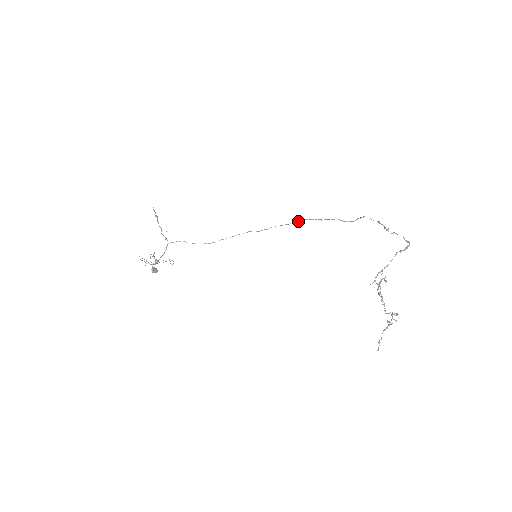
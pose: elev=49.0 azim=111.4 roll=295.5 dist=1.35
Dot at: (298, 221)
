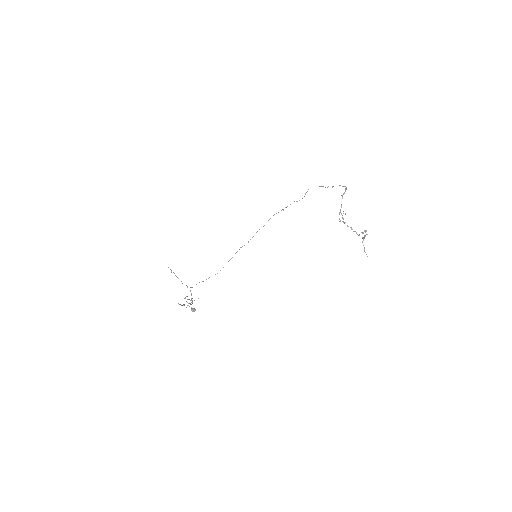
Dot at: occluded
